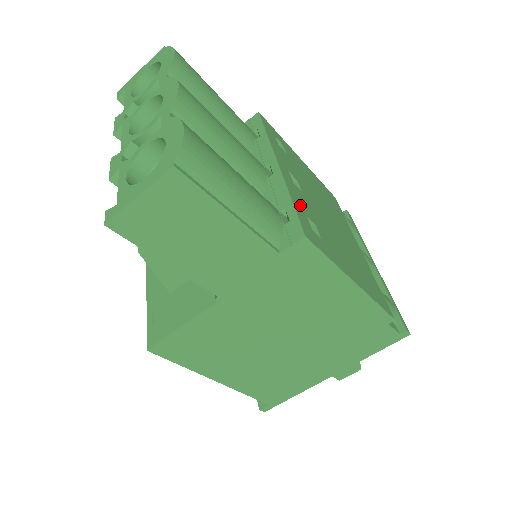
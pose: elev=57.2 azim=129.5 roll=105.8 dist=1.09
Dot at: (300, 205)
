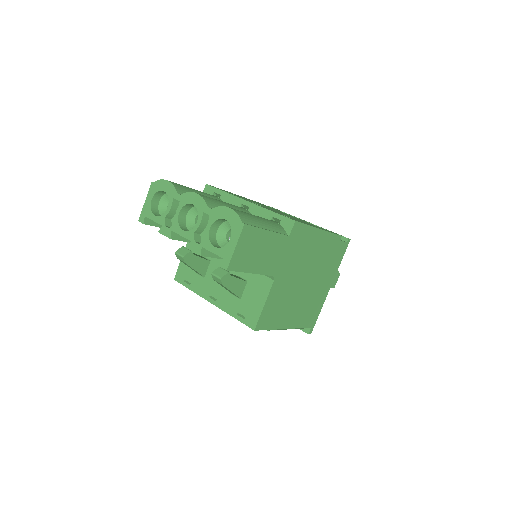
Dot at: occluded
